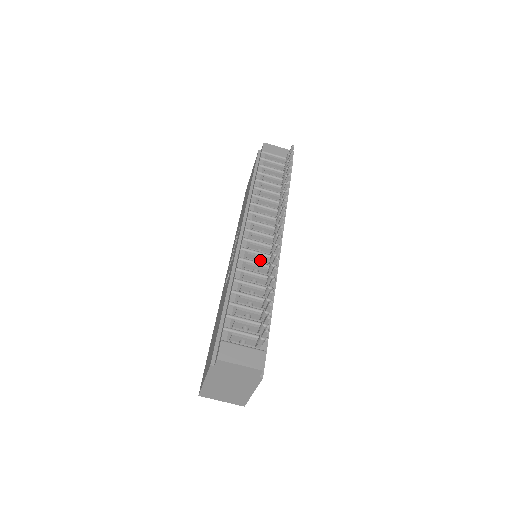
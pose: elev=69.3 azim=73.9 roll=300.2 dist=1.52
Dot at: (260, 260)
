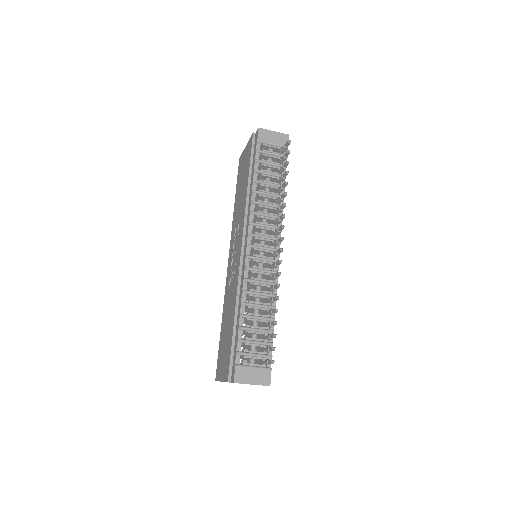
Dot at: (262, 275)
